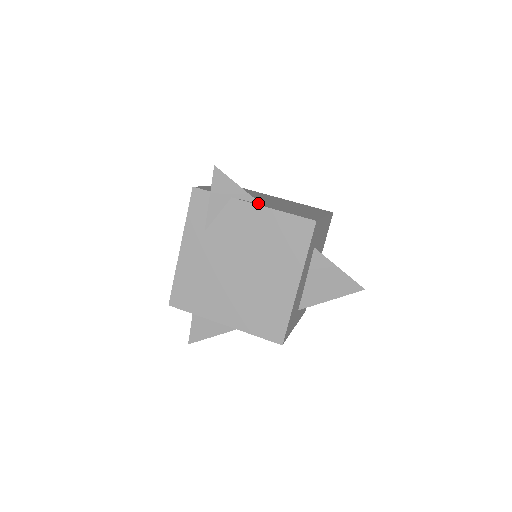
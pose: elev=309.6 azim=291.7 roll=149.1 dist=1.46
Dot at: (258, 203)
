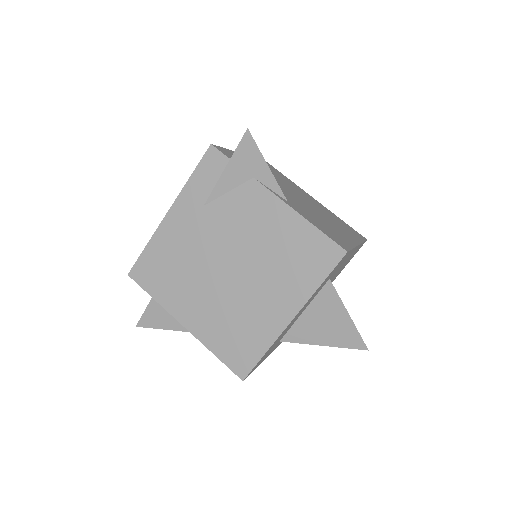
Dot at: (284, 198)
